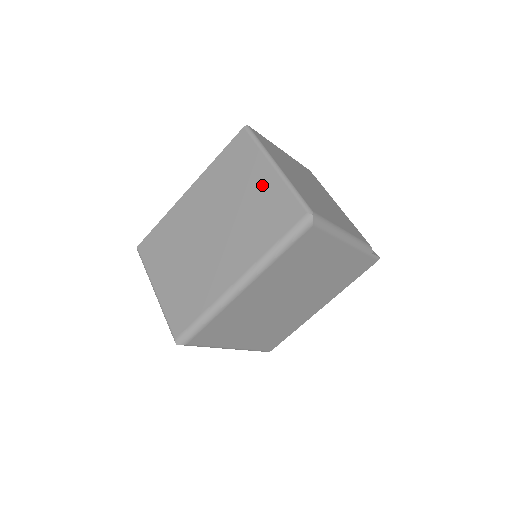
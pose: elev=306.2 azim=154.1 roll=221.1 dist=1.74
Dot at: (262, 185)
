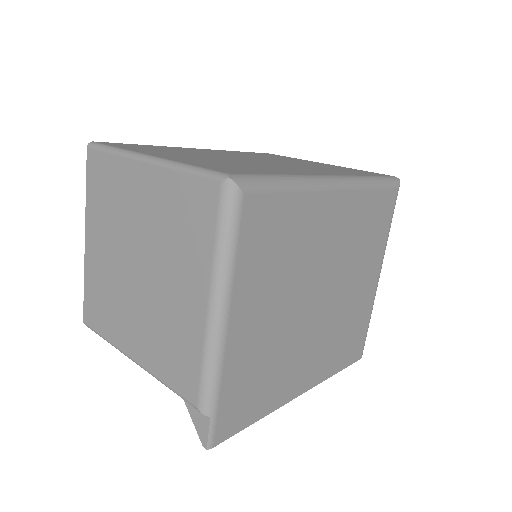
Dot at: (320, 164)
